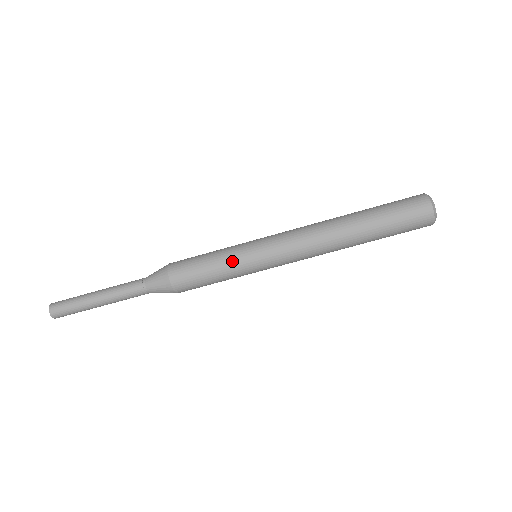
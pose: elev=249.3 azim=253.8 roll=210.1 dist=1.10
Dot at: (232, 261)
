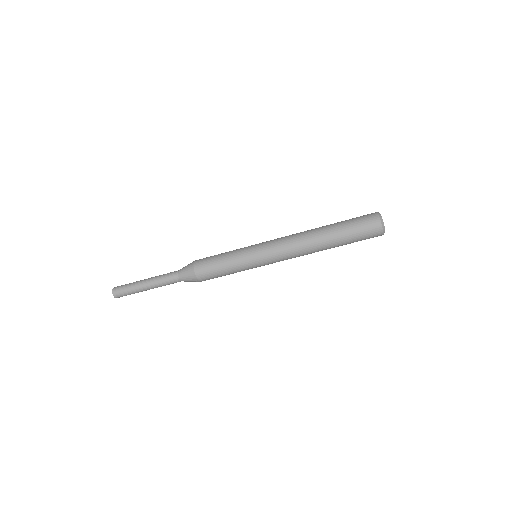
Dot at: (240, 265)
